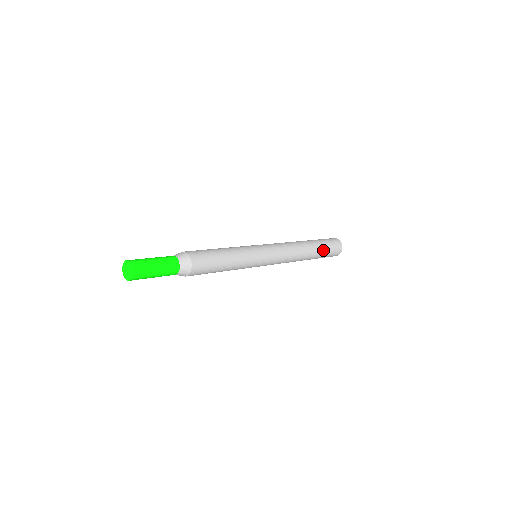
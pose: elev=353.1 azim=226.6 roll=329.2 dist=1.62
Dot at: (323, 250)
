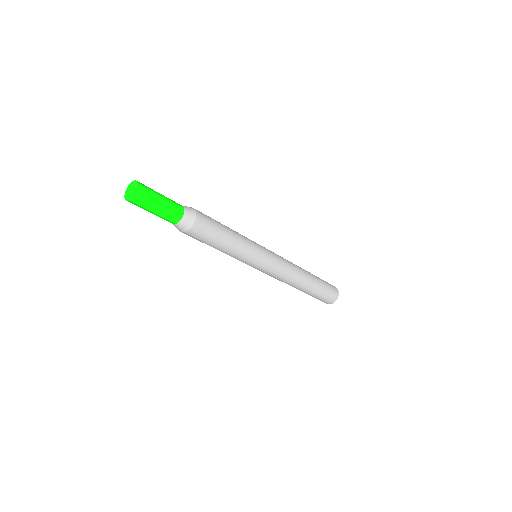
Dot at: (317, 277)
